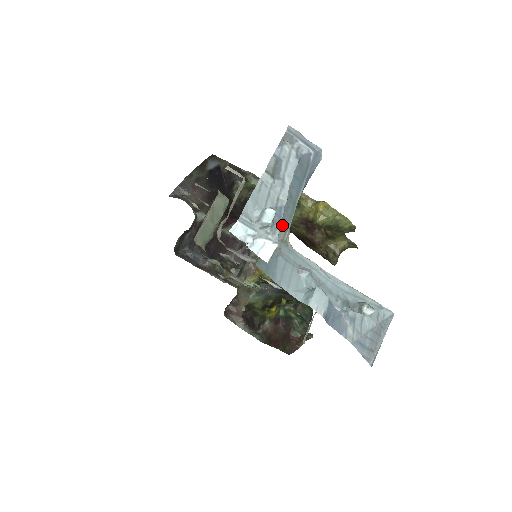
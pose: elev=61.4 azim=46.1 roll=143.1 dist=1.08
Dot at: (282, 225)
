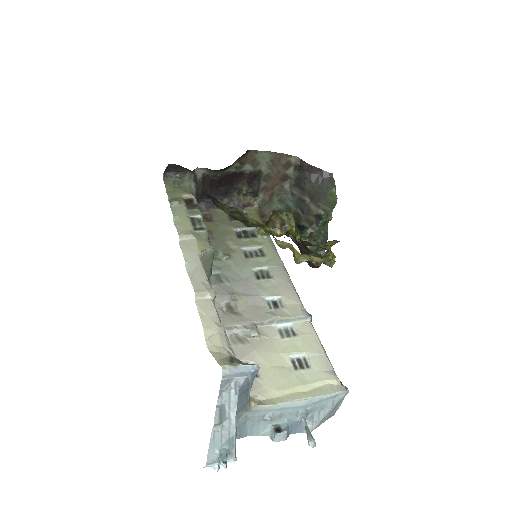
Dot at: (243, 409)
